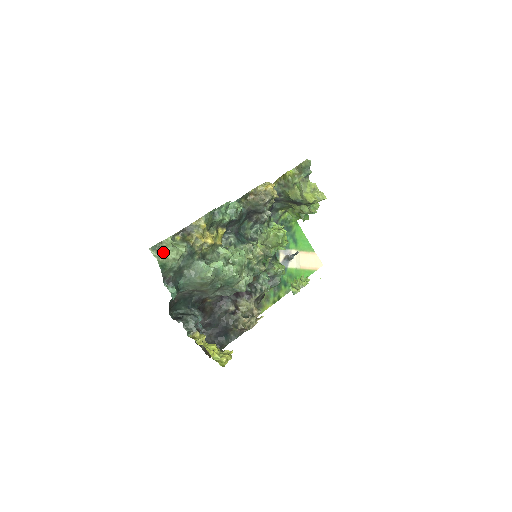
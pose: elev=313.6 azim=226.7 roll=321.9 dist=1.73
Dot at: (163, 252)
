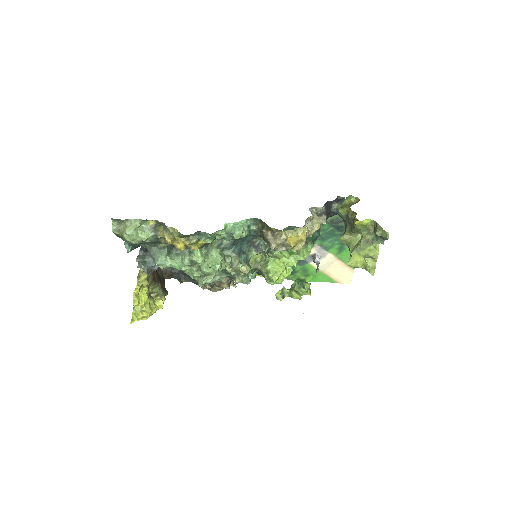
Dot at: (123, 229)
